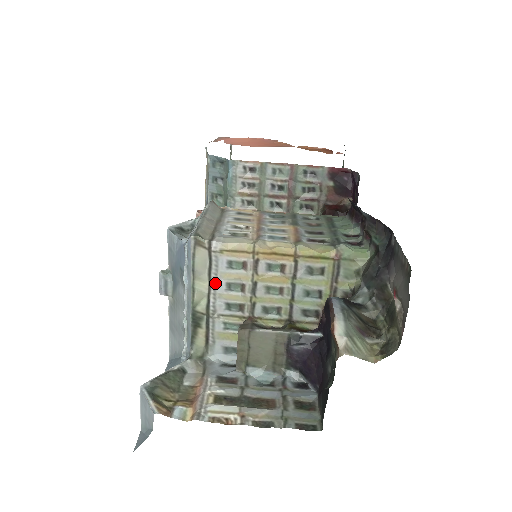
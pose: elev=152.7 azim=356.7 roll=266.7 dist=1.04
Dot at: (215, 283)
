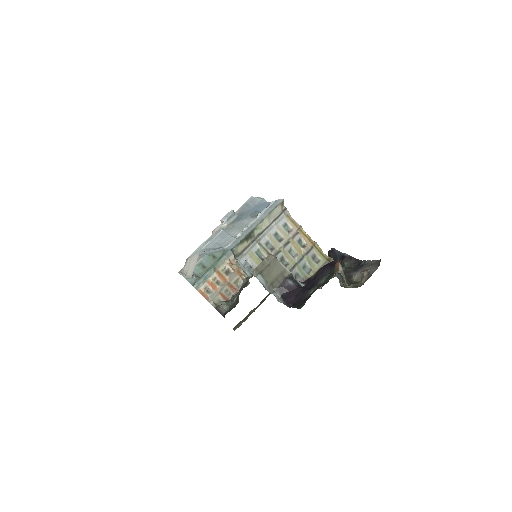
Dot at: (272, 227)
